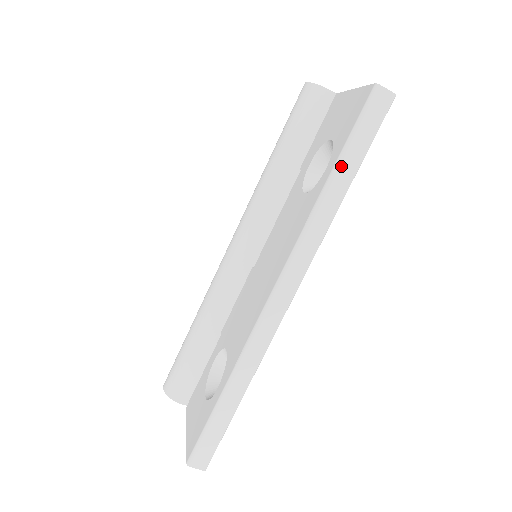
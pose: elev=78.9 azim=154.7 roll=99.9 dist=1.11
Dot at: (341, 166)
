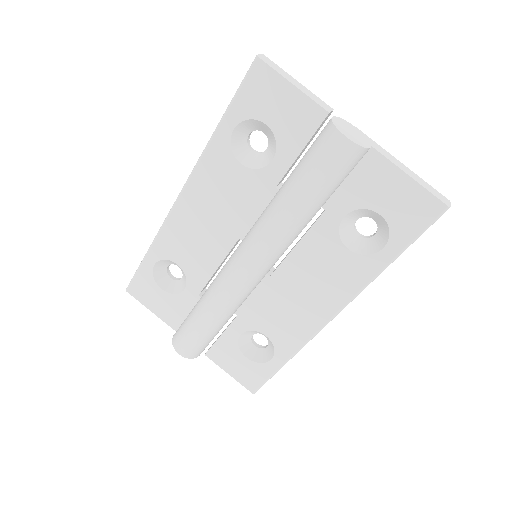
Dot at: (401, 253)
